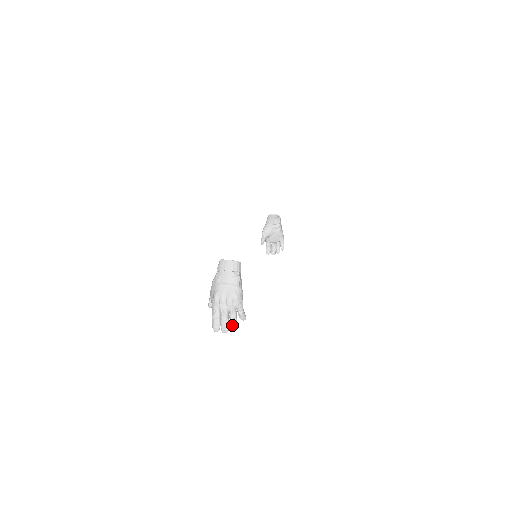
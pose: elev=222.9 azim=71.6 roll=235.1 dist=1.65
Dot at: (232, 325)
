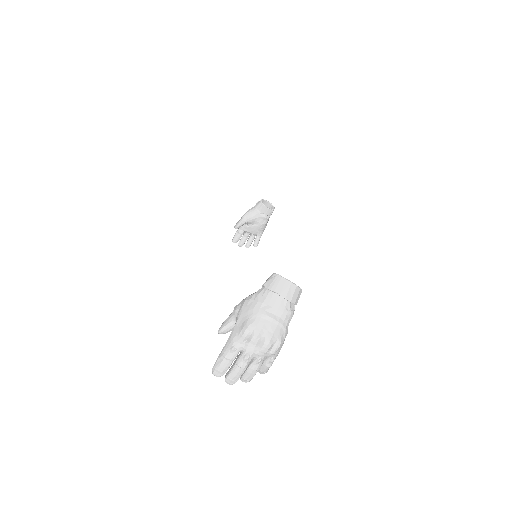
Dot at: (245, 377)
